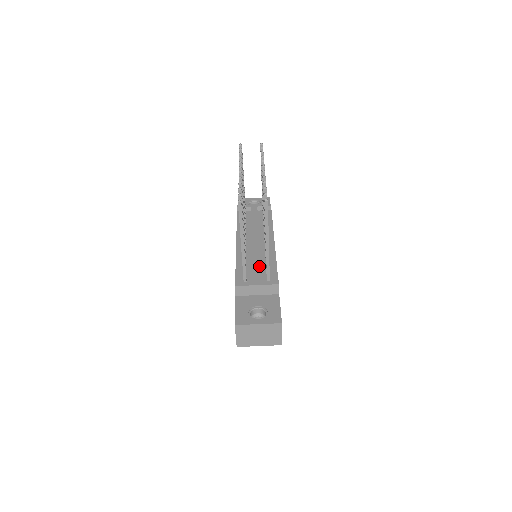
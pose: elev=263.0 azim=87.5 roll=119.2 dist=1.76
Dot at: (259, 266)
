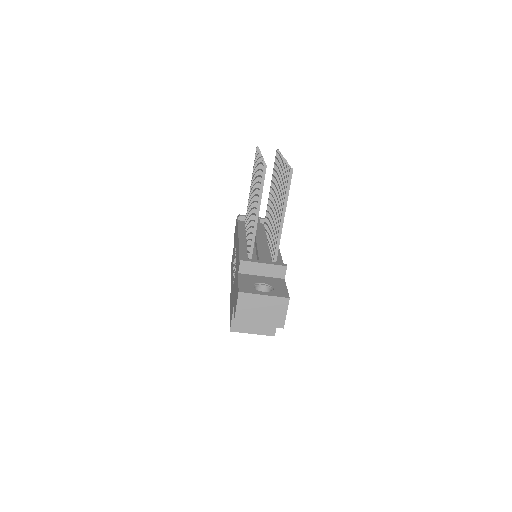
Dot at: (265, 252)
